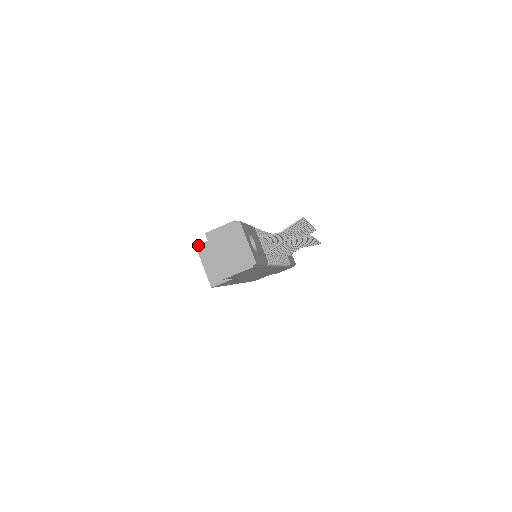
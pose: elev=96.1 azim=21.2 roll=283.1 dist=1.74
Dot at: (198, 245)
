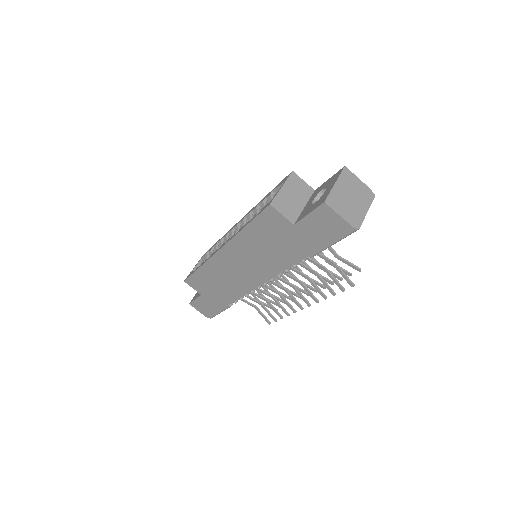
Dot at: (295, 173)
